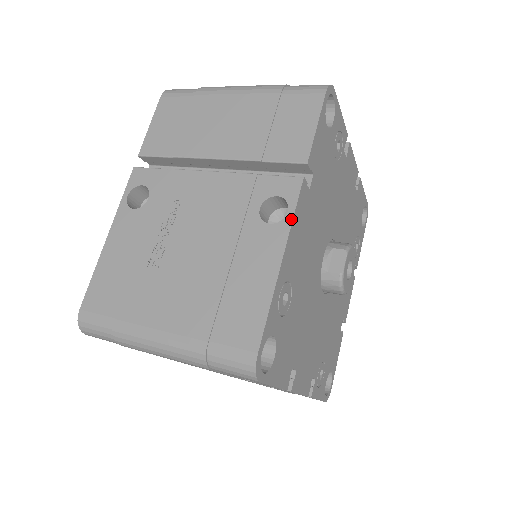
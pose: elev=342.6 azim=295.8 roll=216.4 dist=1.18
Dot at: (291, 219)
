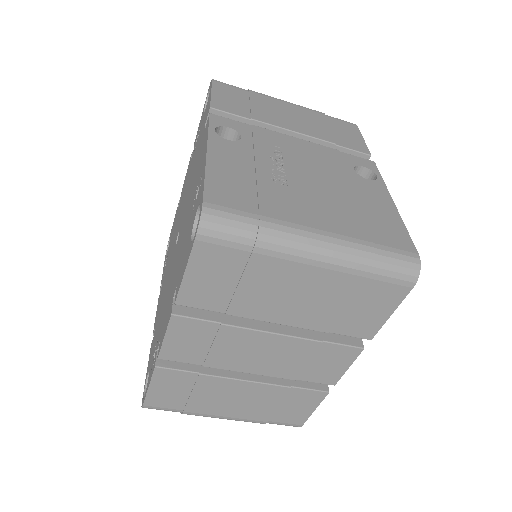
Dot at: (383, 181)
